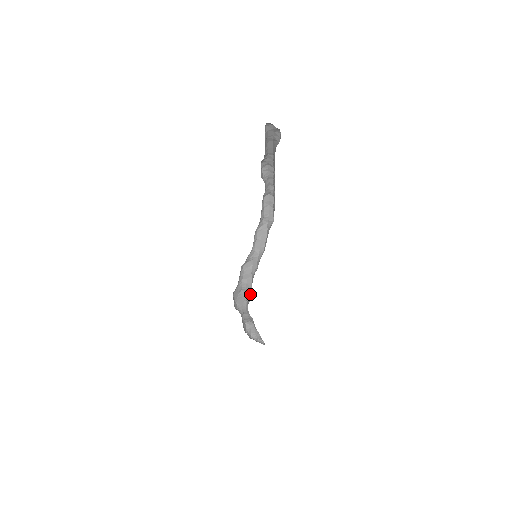
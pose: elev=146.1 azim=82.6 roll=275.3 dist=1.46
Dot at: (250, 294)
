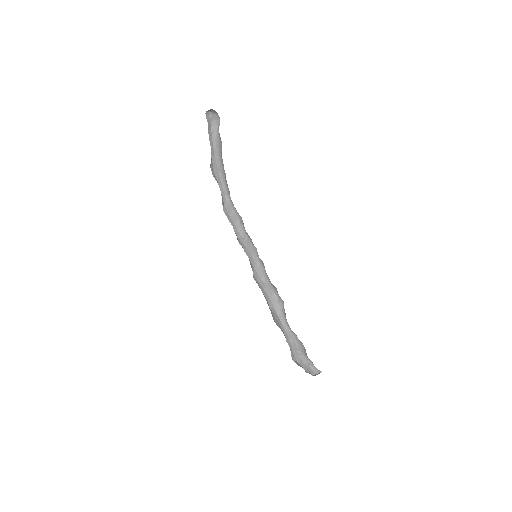
Dot at: (277, 303)
